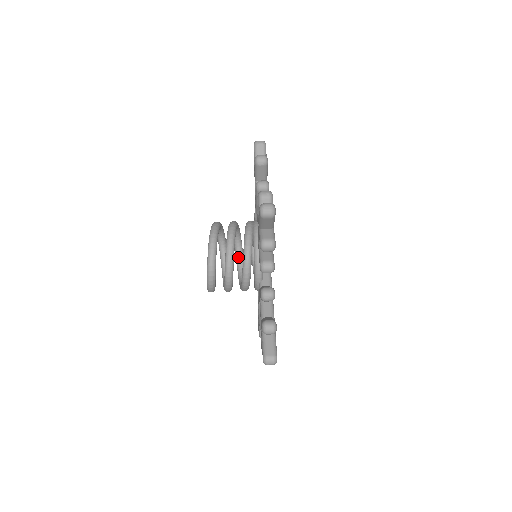
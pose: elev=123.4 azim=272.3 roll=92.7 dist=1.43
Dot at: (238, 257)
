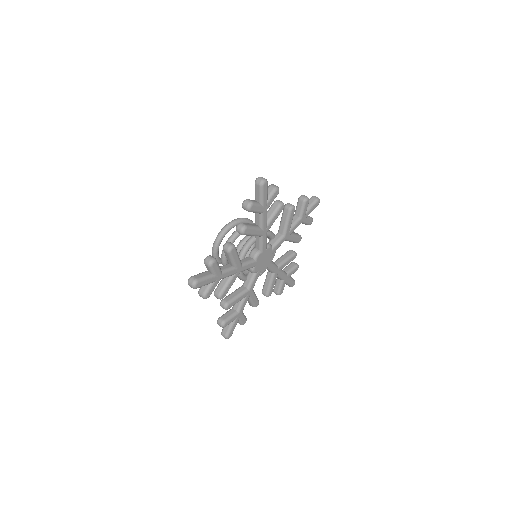
Dot at: occluded
